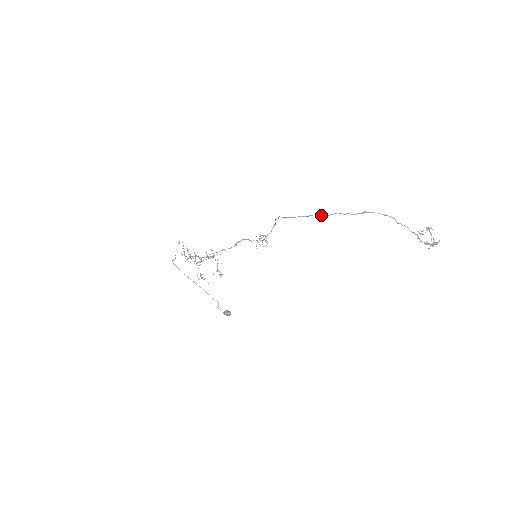
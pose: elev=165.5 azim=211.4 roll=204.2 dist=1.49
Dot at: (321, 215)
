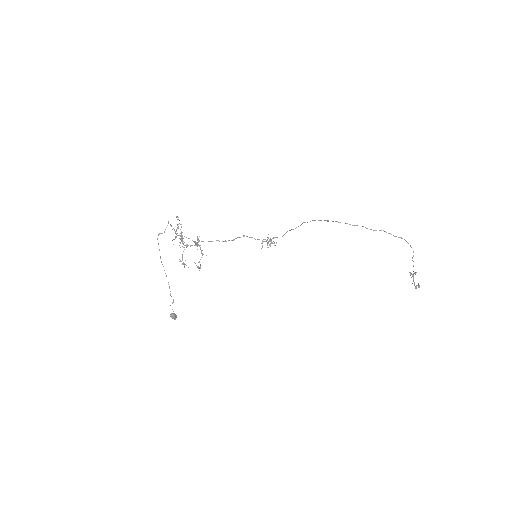
Dot at: (367, 228)
